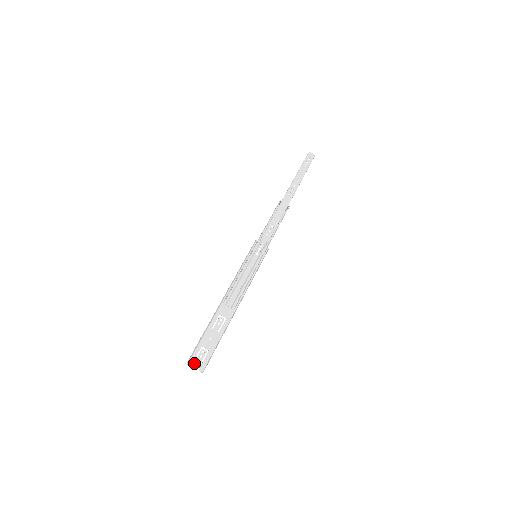
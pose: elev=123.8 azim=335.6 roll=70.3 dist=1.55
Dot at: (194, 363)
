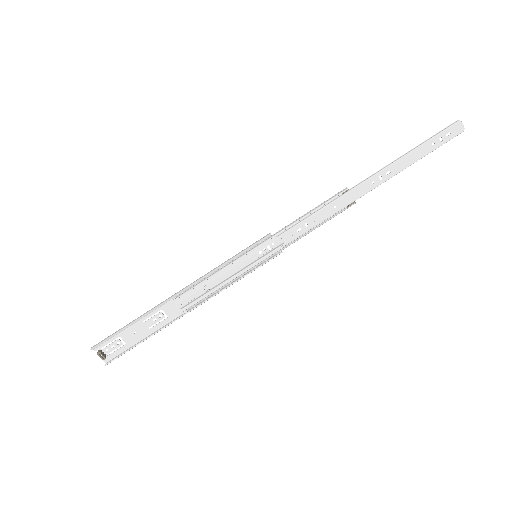
Dot at: (99, 353)
